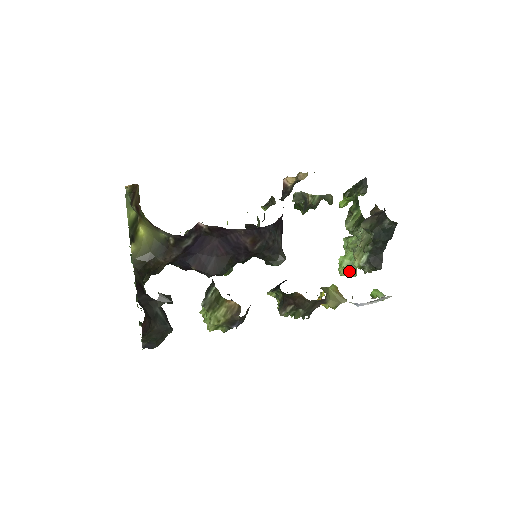
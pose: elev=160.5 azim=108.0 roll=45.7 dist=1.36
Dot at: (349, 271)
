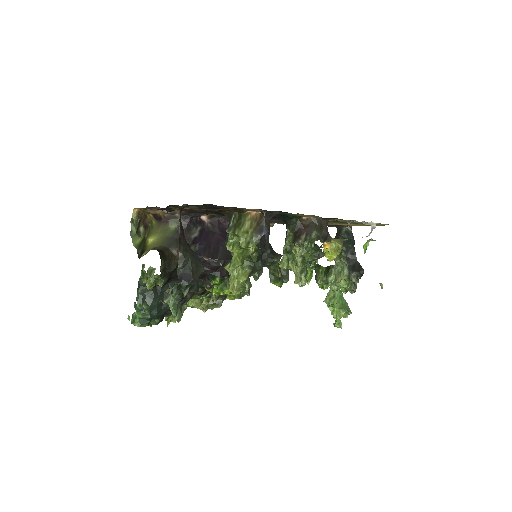
Dot at: (343, 310)
